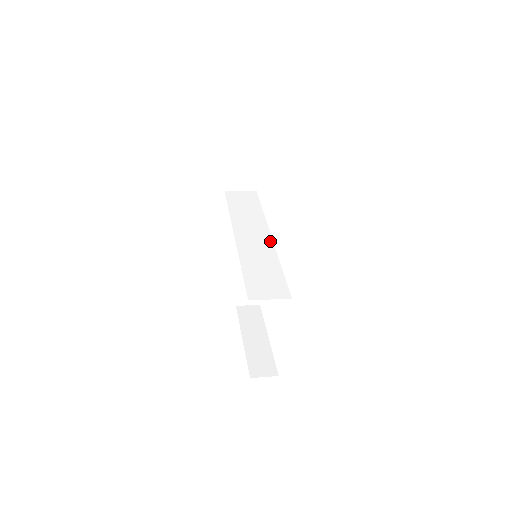
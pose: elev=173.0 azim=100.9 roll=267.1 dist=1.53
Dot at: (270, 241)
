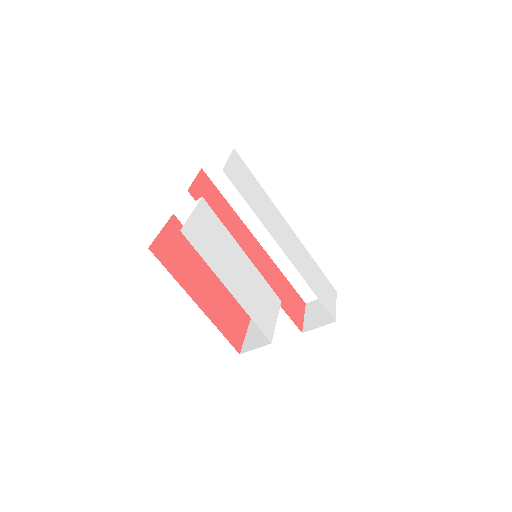
Dot at: occluded
